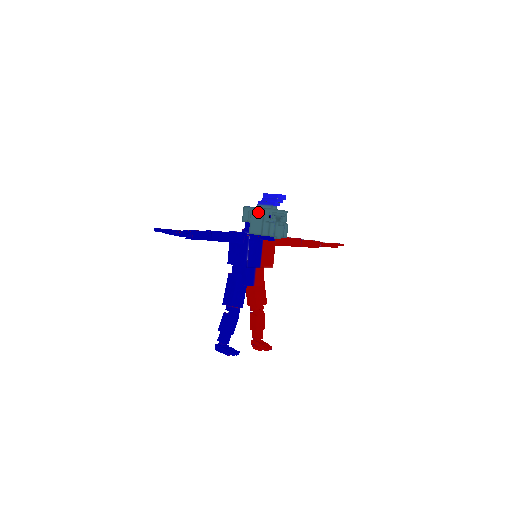
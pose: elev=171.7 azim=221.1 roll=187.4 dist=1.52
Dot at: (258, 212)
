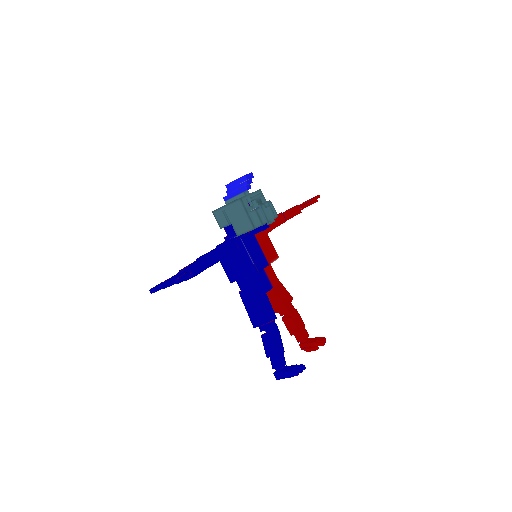
Dot at: (235, 207)
